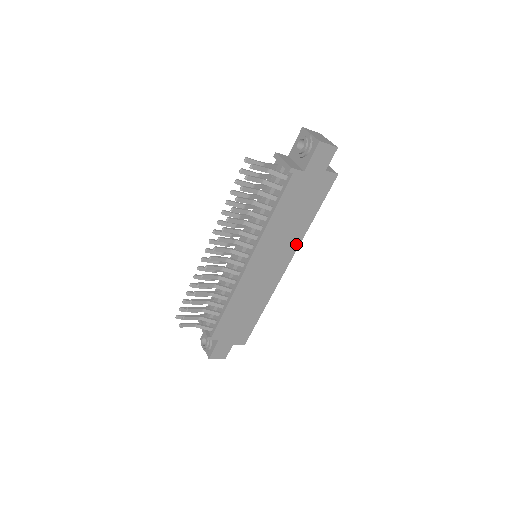
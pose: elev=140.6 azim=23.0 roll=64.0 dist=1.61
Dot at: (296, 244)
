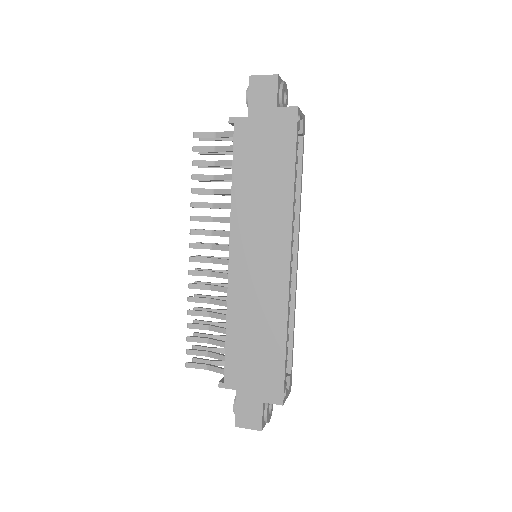
Dot at: (287, 219)
